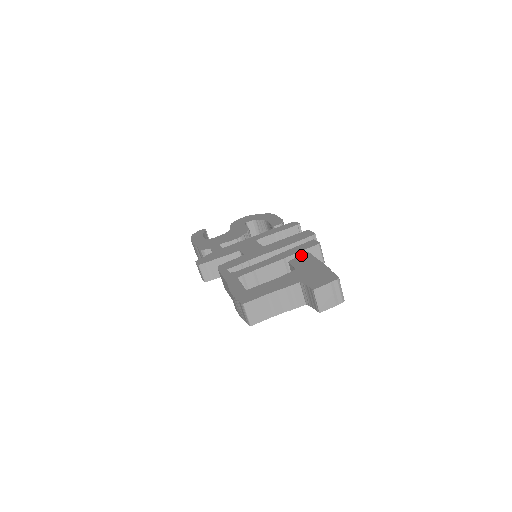
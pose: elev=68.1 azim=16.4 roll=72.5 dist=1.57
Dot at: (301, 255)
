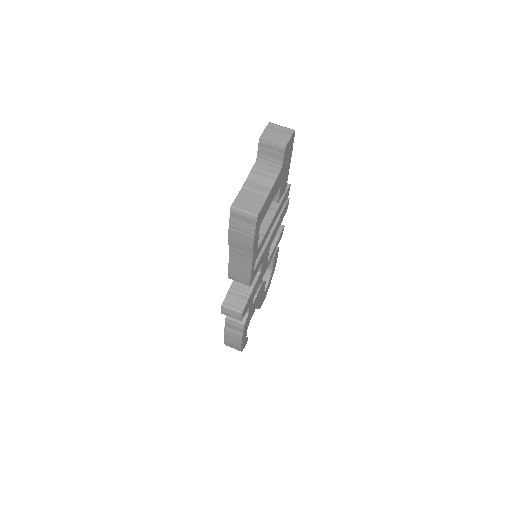
Dot at: occluded
